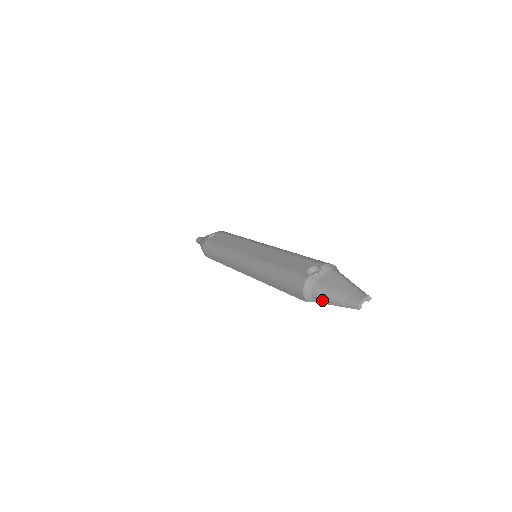
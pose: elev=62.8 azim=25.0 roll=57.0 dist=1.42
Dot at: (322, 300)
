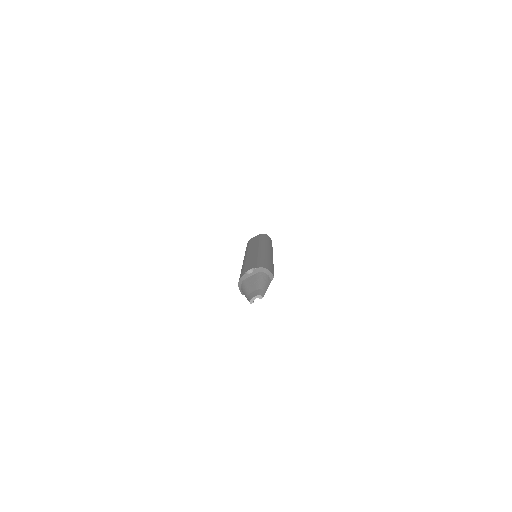
Dot at: (244, 294)
